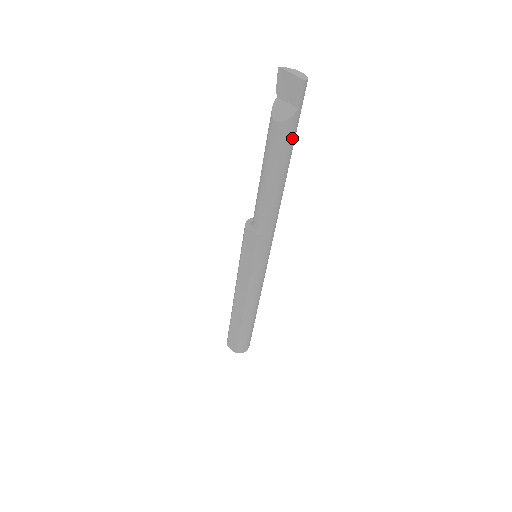
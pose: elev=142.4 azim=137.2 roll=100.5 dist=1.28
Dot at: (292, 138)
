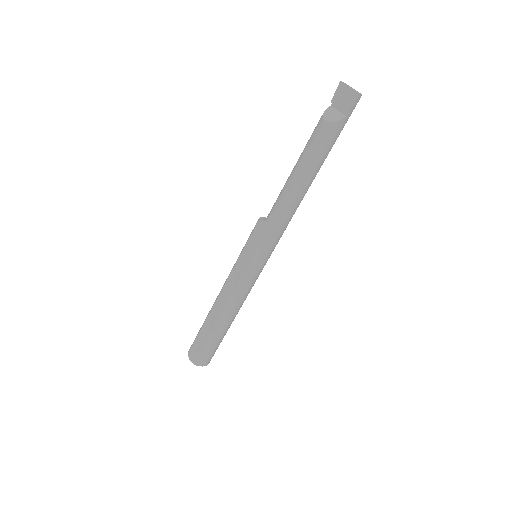
Dot at: (332, 142)
